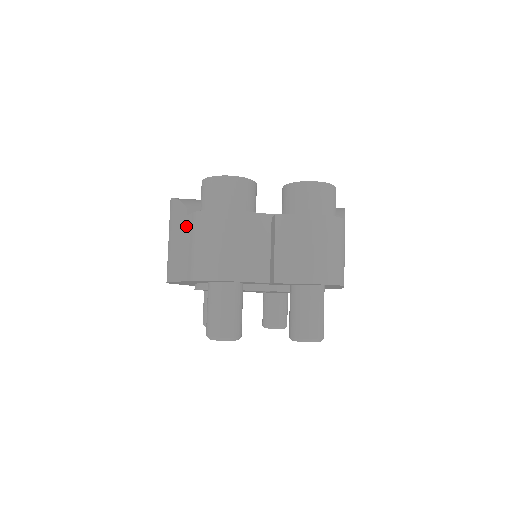
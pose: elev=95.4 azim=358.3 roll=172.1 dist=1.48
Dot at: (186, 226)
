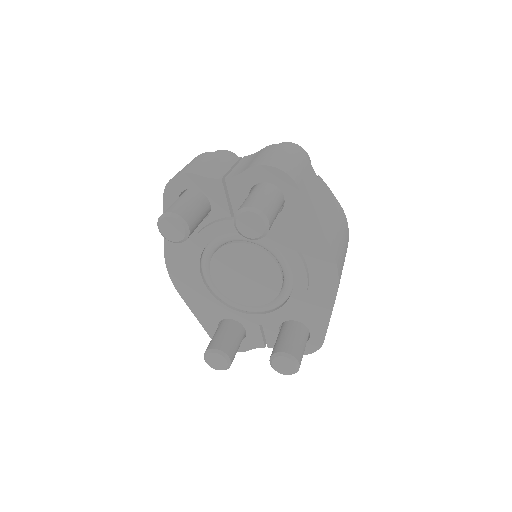
Dot at: occluded
